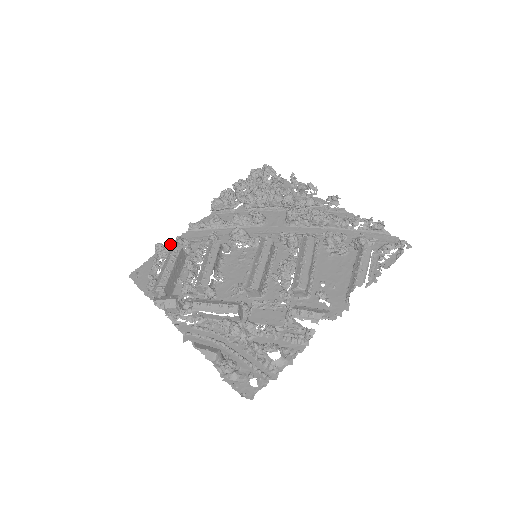
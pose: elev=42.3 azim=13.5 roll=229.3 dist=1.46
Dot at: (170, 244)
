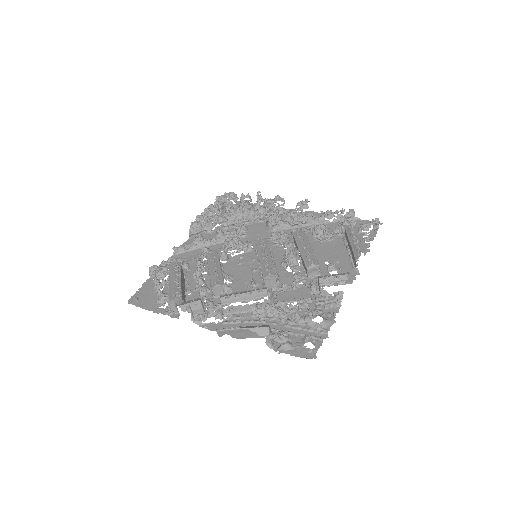
Dot at: occluded
